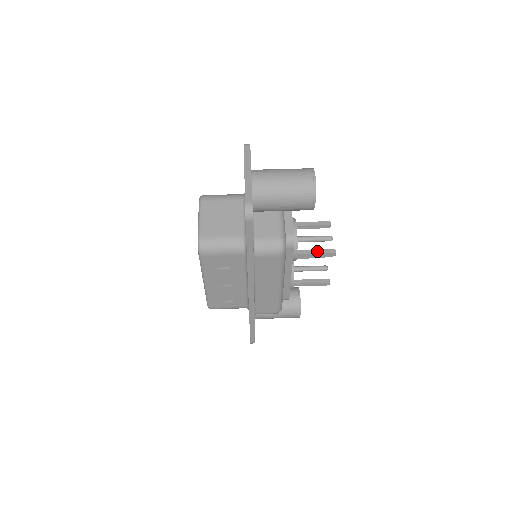
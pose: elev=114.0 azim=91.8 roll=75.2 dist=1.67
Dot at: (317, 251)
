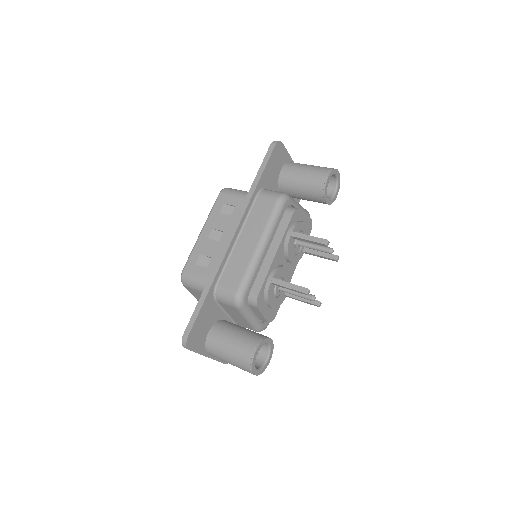
Dot at: (312, 237)
